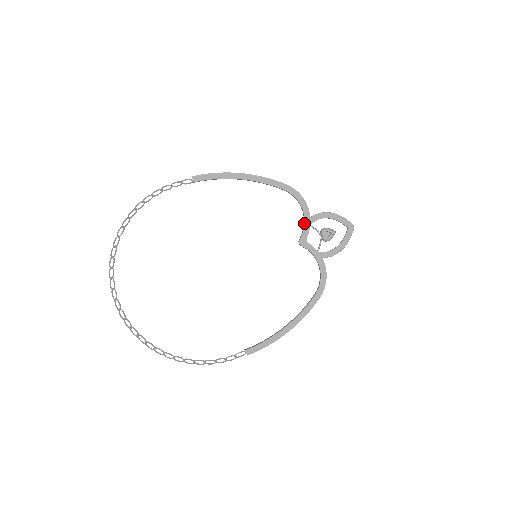
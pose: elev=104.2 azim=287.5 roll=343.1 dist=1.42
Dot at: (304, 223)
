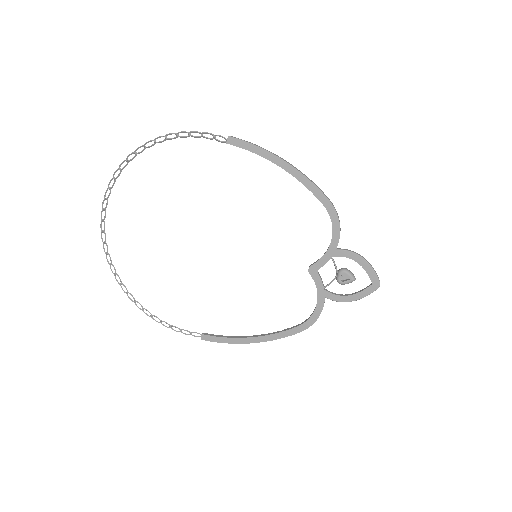
Dot at: (325, 252)
